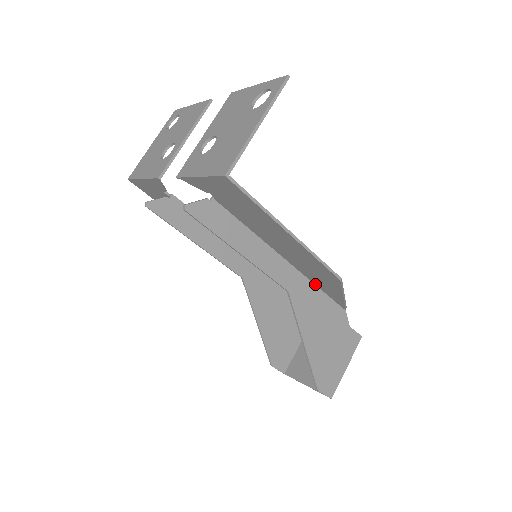
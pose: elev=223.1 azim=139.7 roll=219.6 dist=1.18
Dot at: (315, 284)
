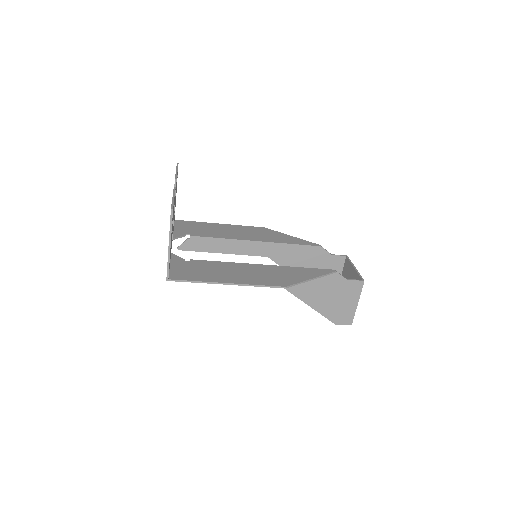
Dot at: (297, 269)
